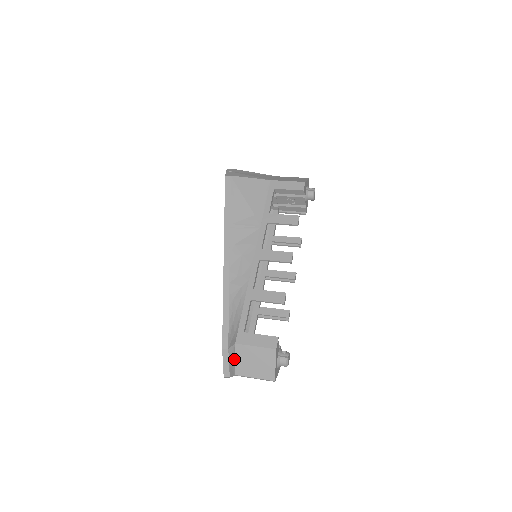
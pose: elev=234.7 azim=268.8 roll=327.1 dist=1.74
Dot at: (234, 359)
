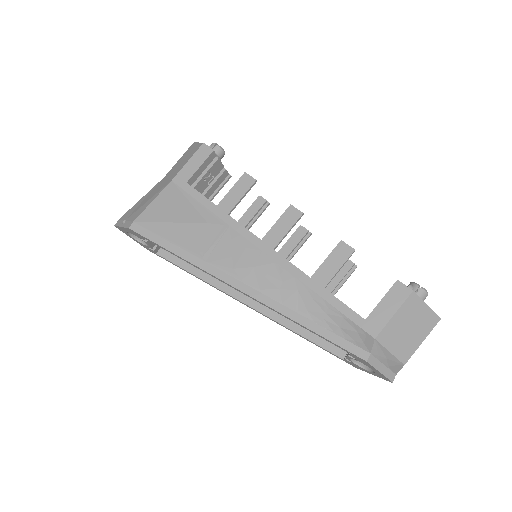
Dot at: (389, 353)
